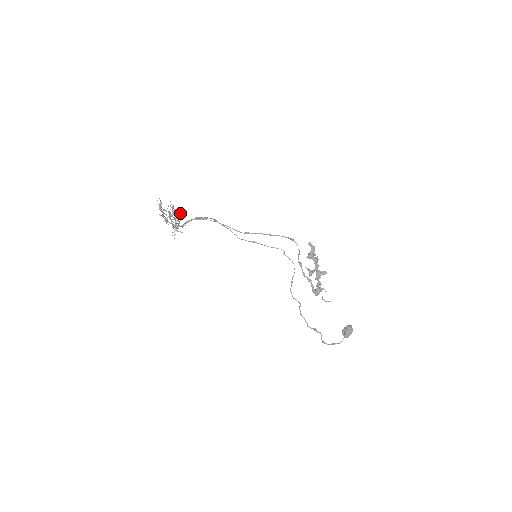
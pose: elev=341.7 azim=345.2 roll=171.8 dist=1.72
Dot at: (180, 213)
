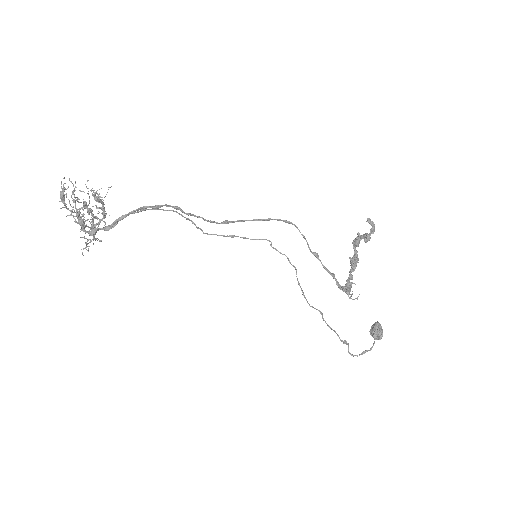
Dot at: (102, 203)
